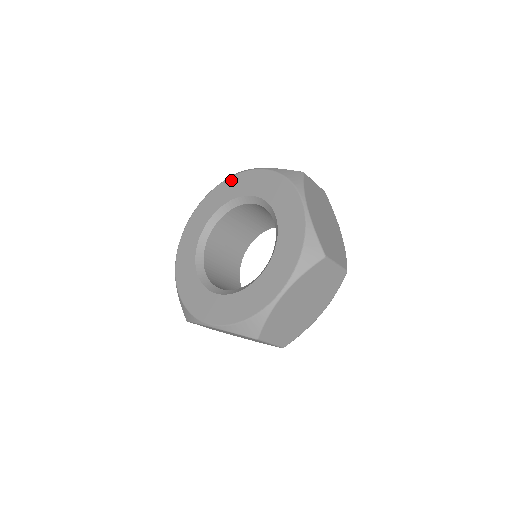
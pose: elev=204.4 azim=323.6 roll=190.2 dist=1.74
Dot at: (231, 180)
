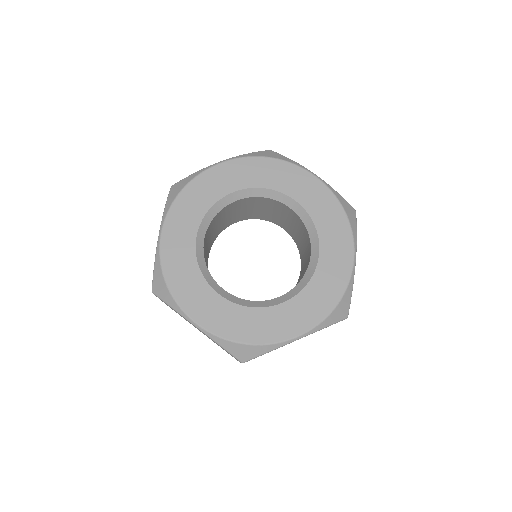
Dot at: (193, 186)
